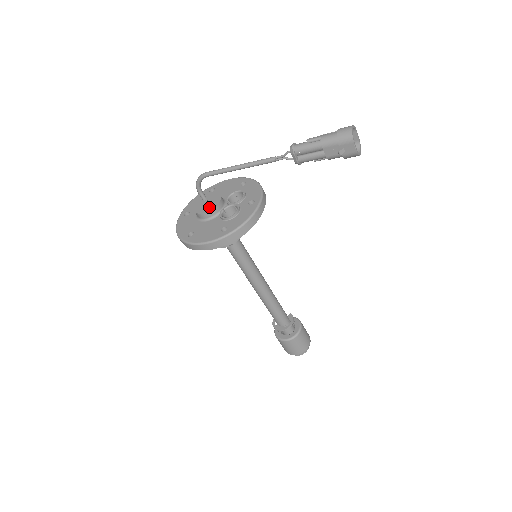
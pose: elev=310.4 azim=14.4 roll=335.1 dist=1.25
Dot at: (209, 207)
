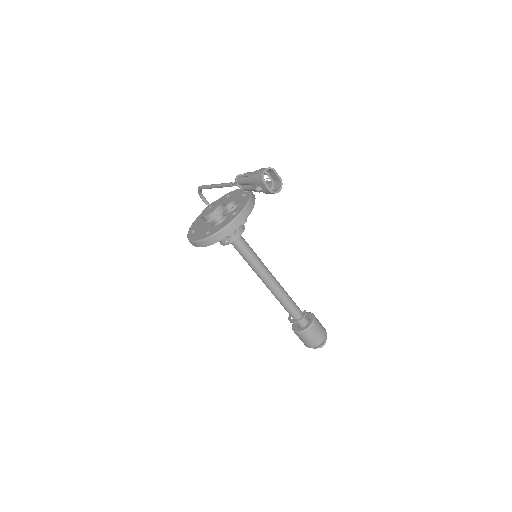
Dot at: (209, 212)
